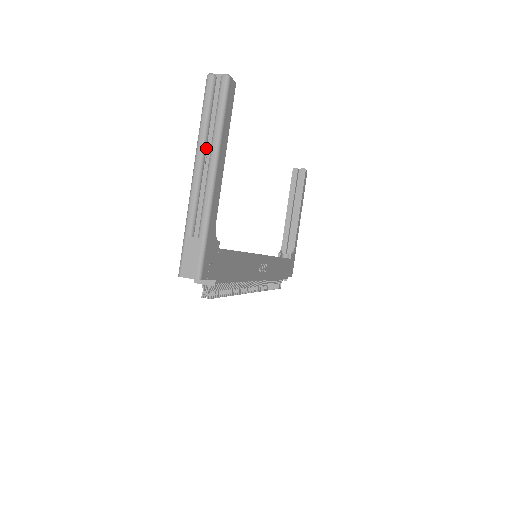
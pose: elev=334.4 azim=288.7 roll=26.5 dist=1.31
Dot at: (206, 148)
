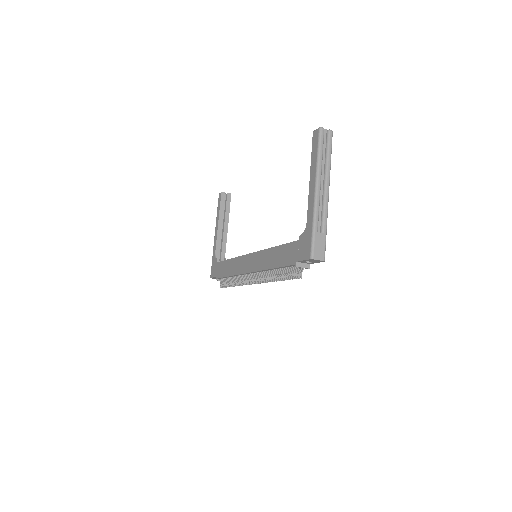
Dot at: (320, 175)
